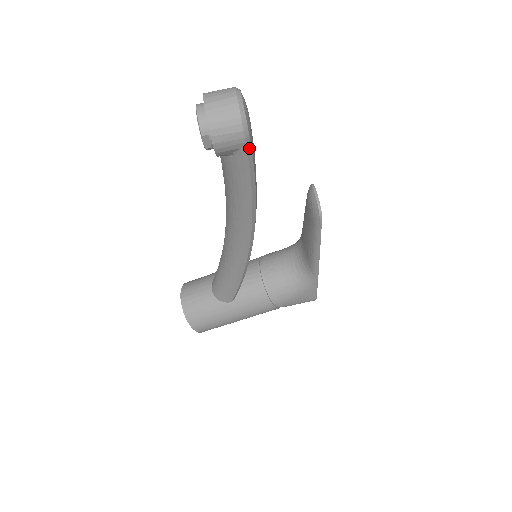
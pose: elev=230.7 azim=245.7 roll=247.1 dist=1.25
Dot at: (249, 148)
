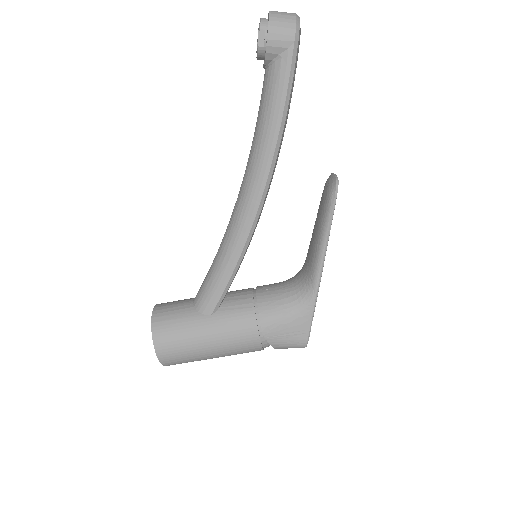
Dot at: (295, 52)
